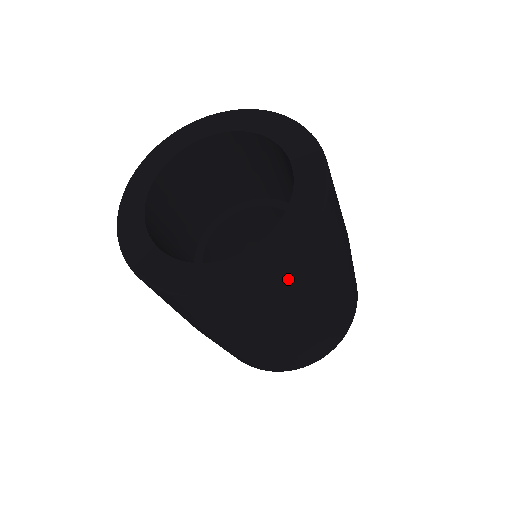
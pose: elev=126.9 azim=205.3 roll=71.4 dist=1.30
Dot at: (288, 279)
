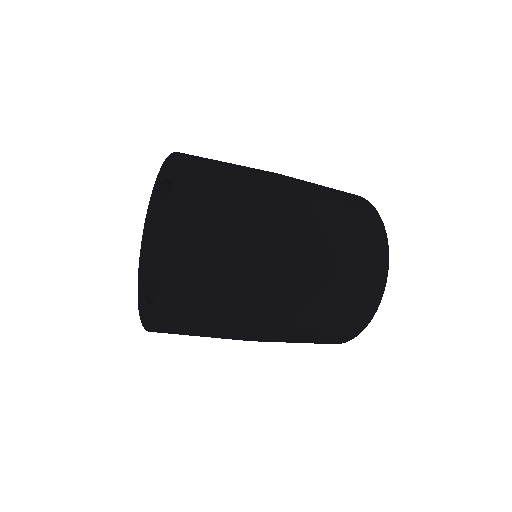
Dot at: occluded
